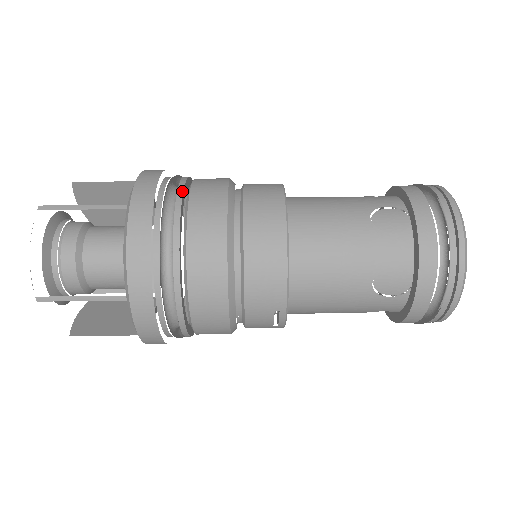
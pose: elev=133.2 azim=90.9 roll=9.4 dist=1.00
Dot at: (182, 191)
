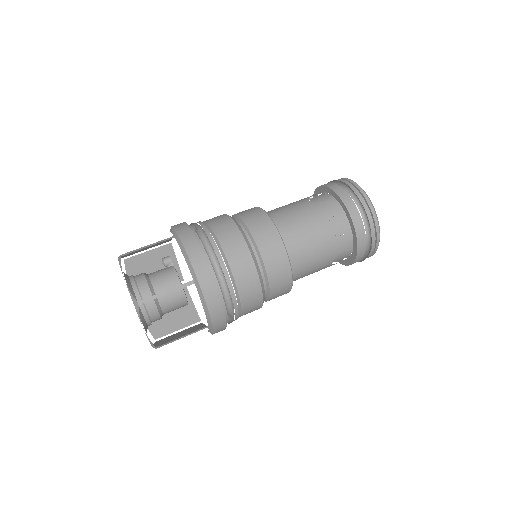
Dot at: (221, 257)
